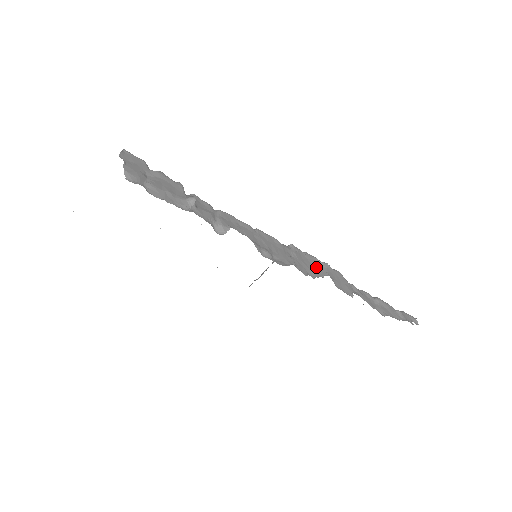
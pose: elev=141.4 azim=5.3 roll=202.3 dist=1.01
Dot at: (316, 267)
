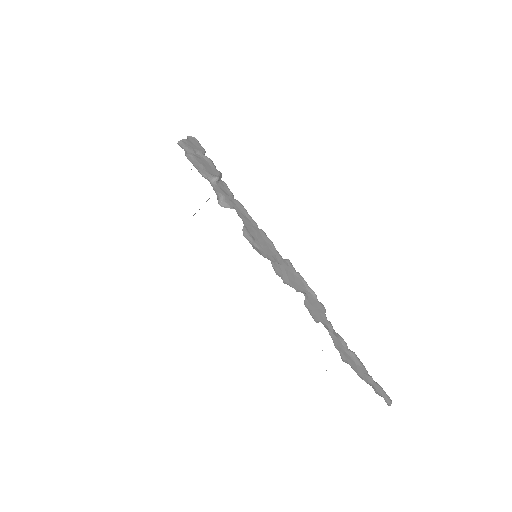
Dot at: (298, 284)
